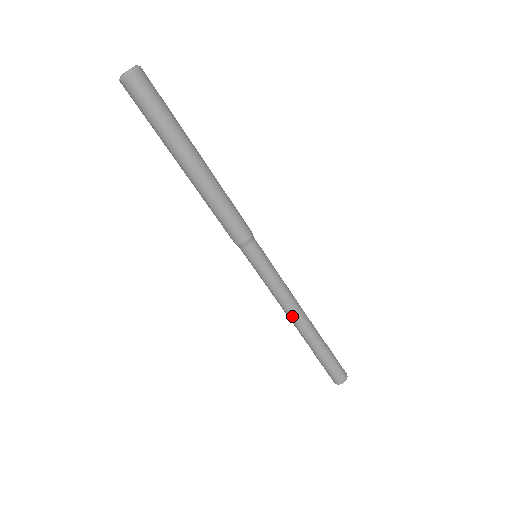
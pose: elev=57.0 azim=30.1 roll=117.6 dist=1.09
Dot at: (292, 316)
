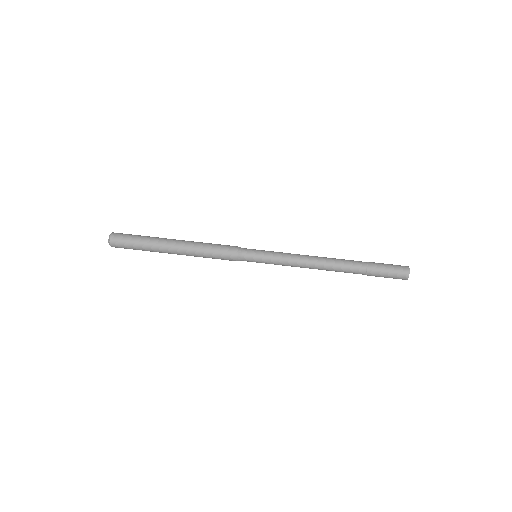
Dot at: (317, 258)
